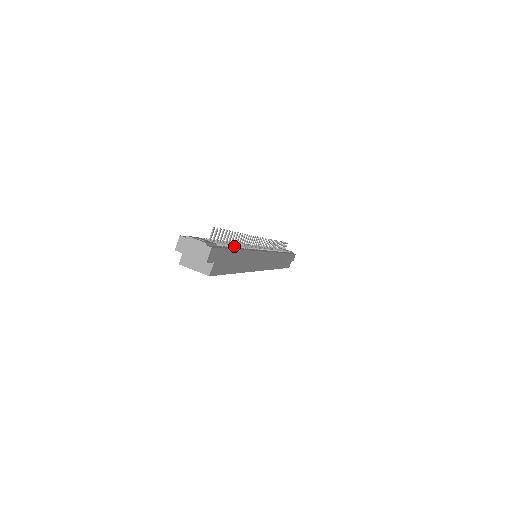
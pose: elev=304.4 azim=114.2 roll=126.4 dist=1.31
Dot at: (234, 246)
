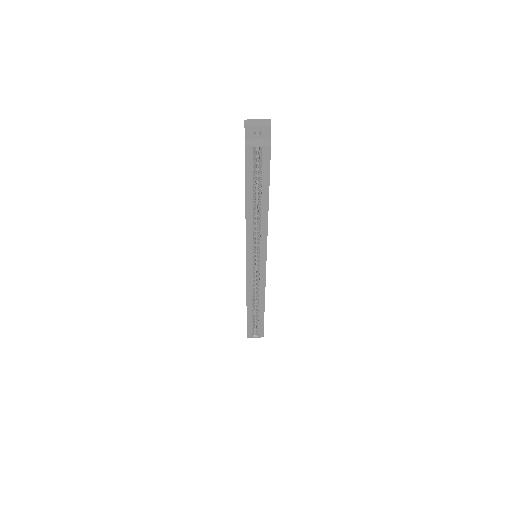
Dot at: occluded
